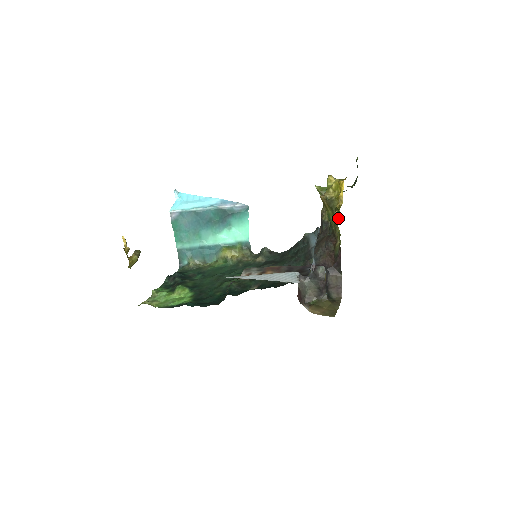
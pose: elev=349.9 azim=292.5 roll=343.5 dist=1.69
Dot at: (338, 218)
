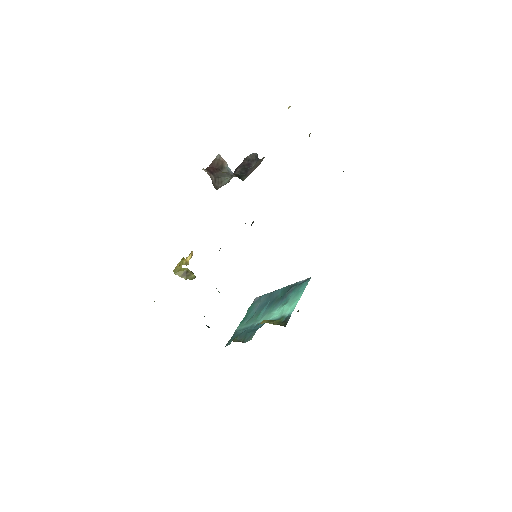
Dot at: occluded
